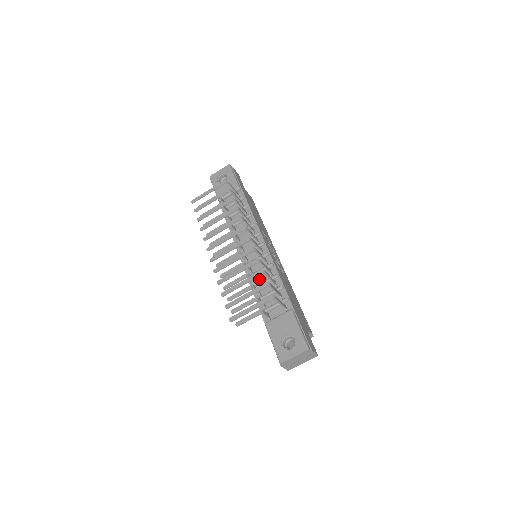
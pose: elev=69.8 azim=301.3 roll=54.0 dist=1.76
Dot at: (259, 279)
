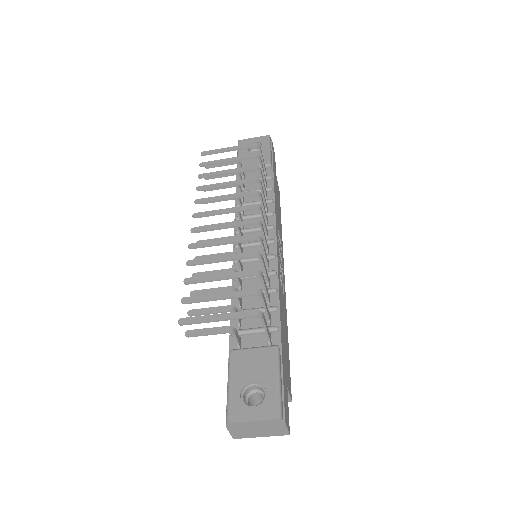
Dot at: (248, 285)
